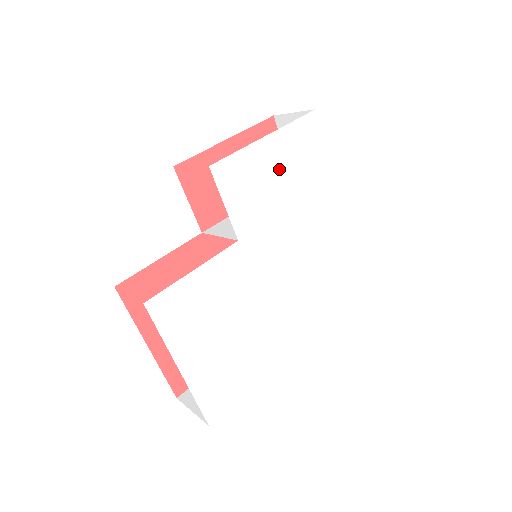
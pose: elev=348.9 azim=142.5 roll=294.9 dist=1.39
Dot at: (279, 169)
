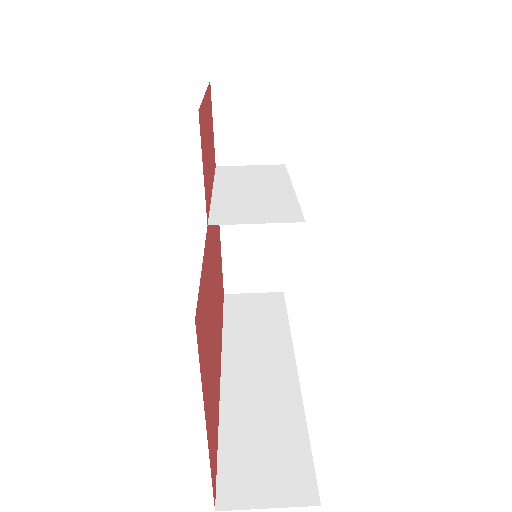
Dot at: occluded
